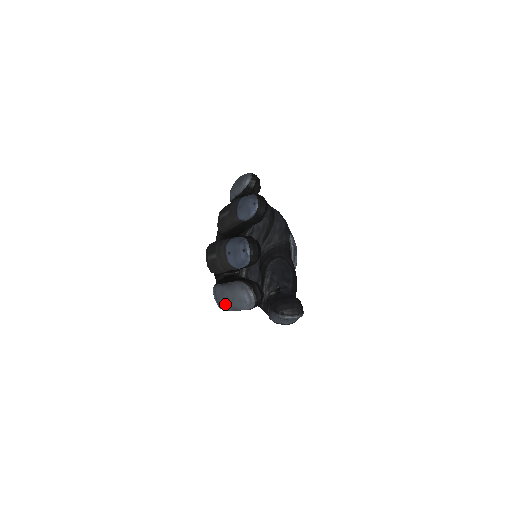
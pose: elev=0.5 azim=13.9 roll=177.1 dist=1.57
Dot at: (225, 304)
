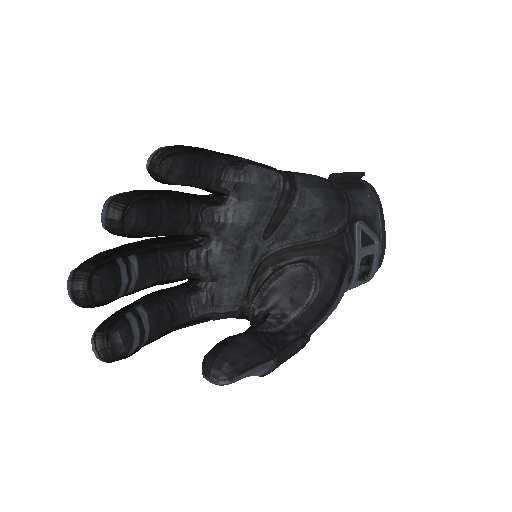
Dot at: occluded
